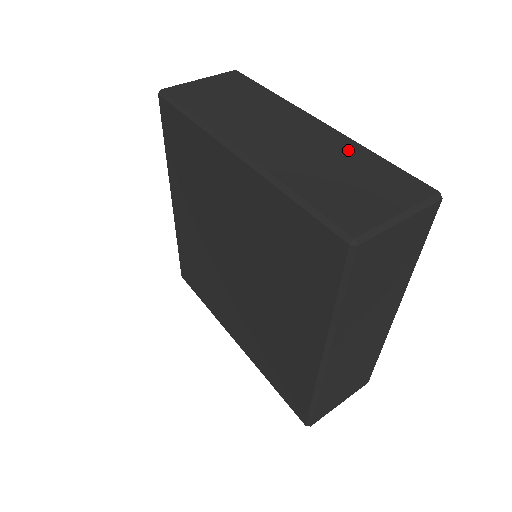
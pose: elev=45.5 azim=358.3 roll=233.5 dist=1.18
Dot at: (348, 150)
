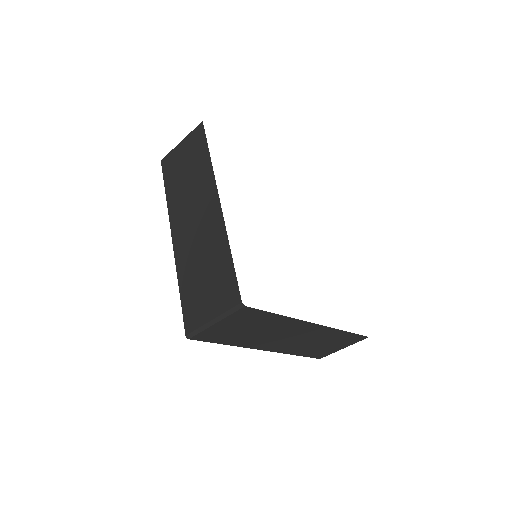
Dot at: (218, 244)
